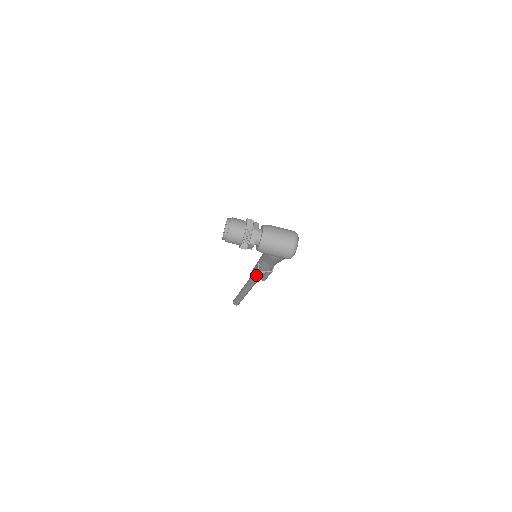
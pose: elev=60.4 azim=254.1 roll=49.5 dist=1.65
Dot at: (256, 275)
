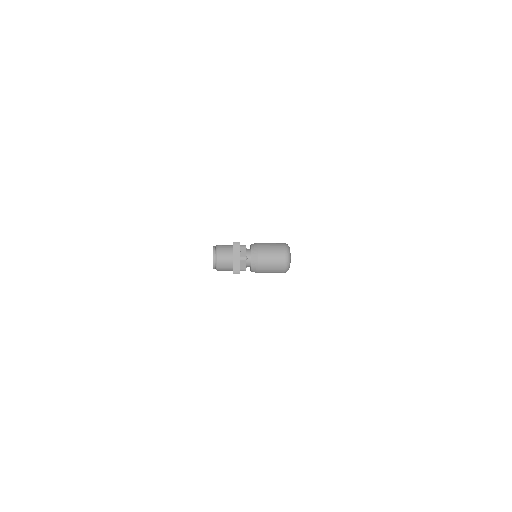
Dot at: occluded
